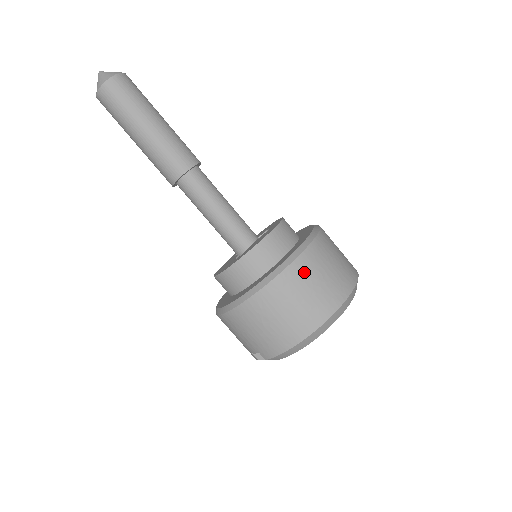
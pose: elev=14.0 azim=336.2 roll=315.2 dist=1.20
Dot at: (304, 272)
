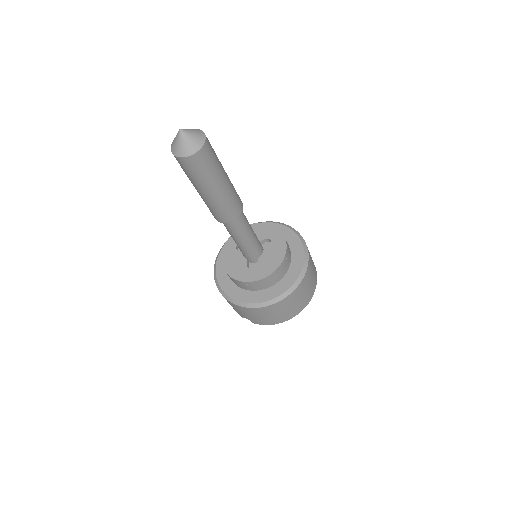
Dot at: (301, 290)
